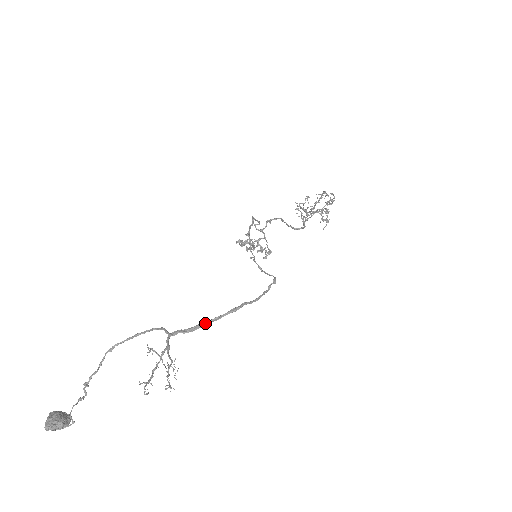
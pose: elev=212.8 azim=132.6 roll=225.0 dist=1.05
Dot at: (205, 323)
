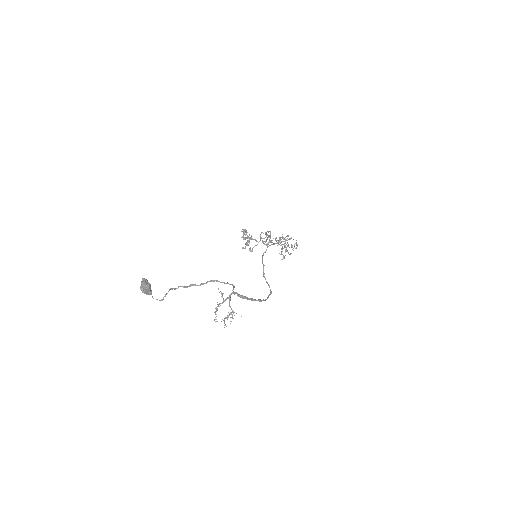
Dot at: (248, 298)
